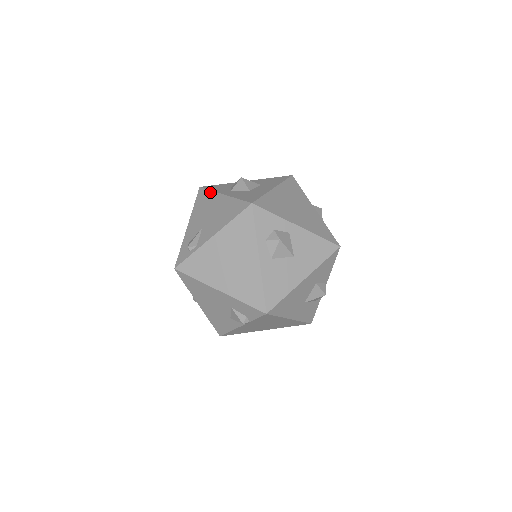
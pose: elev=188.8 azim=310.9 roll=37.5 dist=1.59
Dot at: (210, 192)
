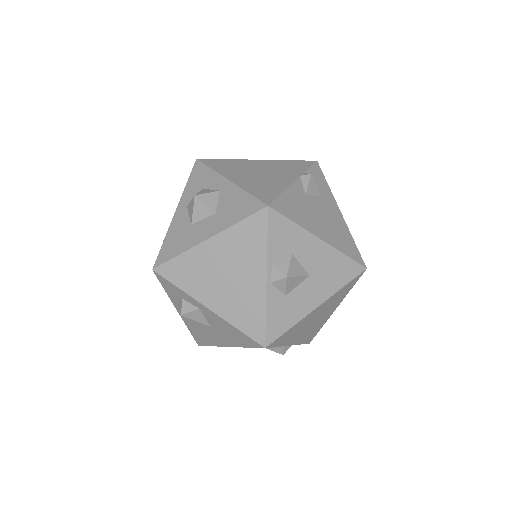
Dot at: (185, 186)
